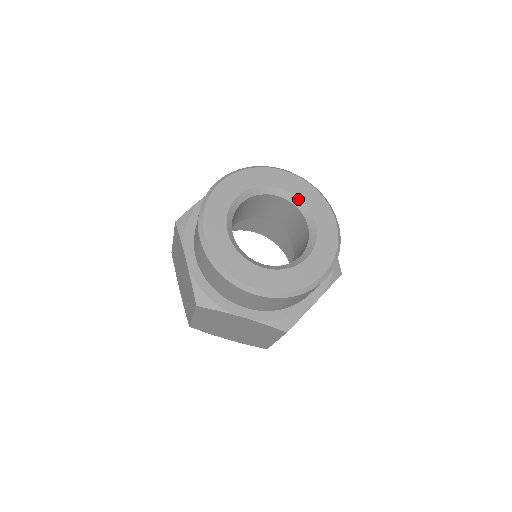
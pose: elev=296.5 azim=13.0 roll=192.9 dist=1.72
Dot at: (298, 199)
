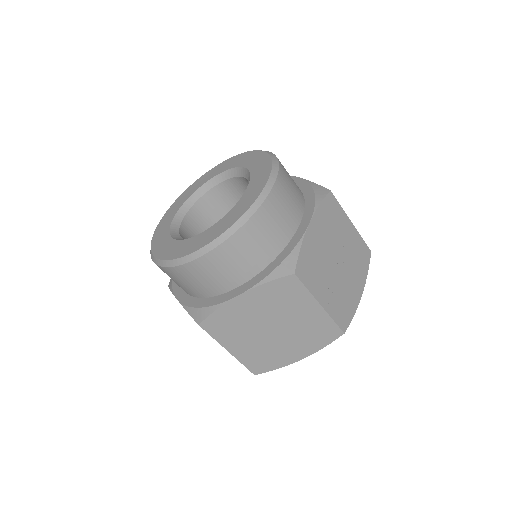
Dot at: (227, 172)
